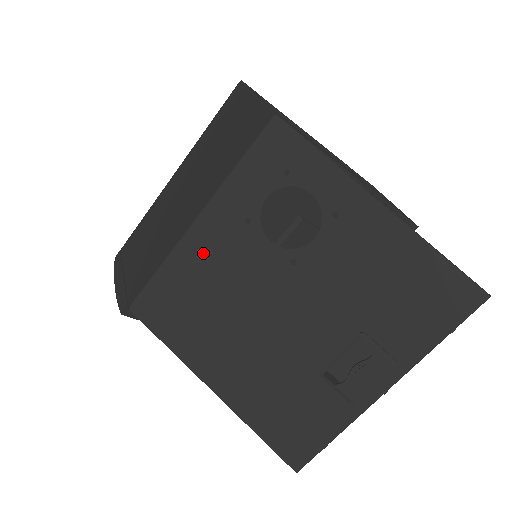
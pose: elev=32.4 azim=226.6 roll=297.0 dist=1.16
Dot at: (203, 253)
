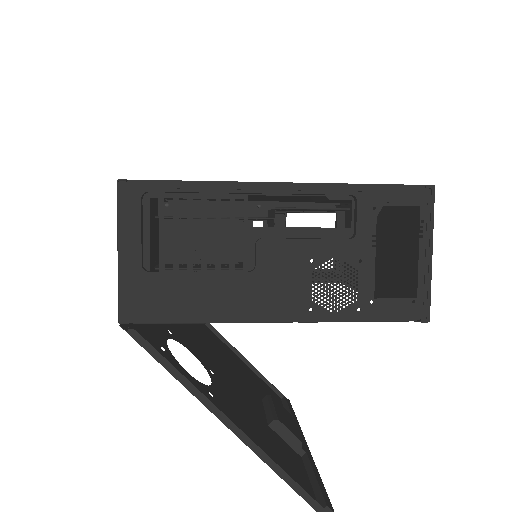
Dot at: occluded
